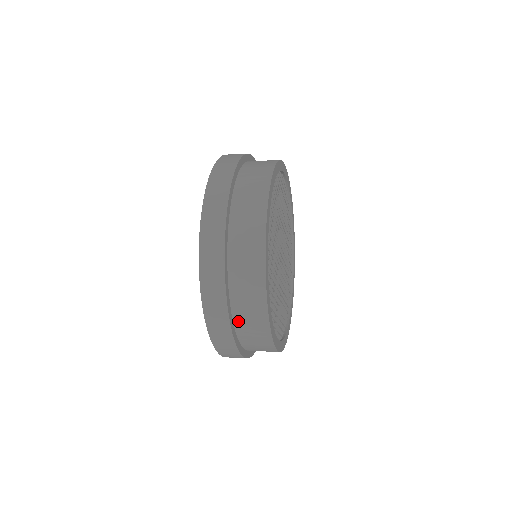
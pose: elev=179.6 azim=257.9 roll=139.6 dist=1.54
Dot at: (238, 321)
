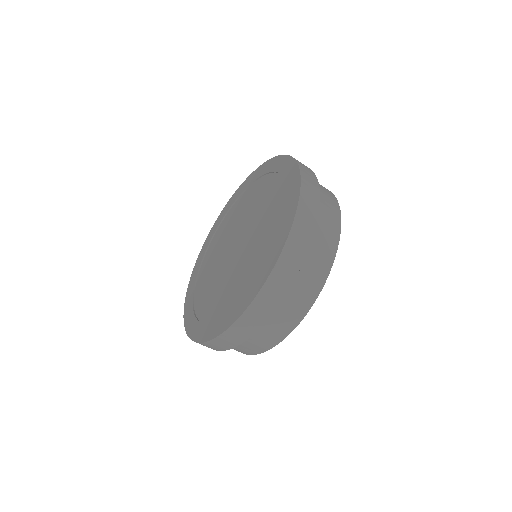
Dot at: occluded
